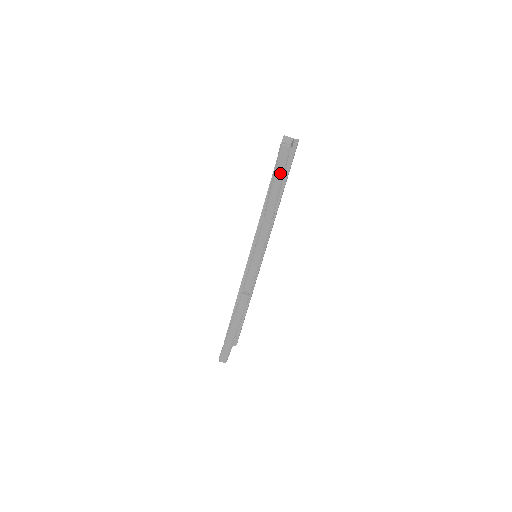
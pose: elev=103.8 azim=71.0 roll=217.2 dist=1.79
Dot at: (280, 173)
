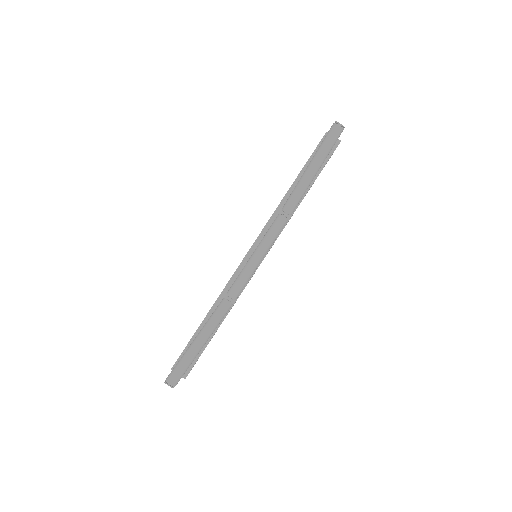
Dot at: (322, 156)
